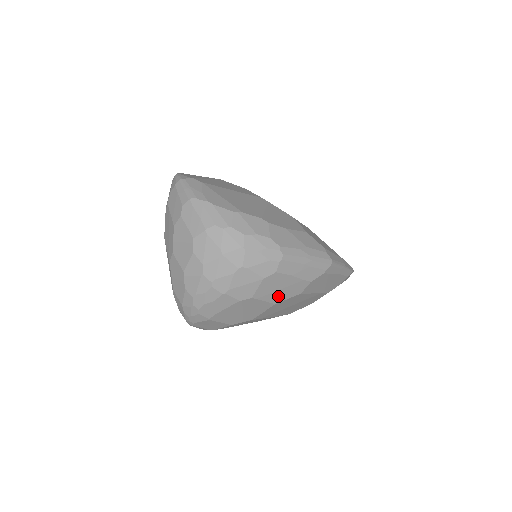
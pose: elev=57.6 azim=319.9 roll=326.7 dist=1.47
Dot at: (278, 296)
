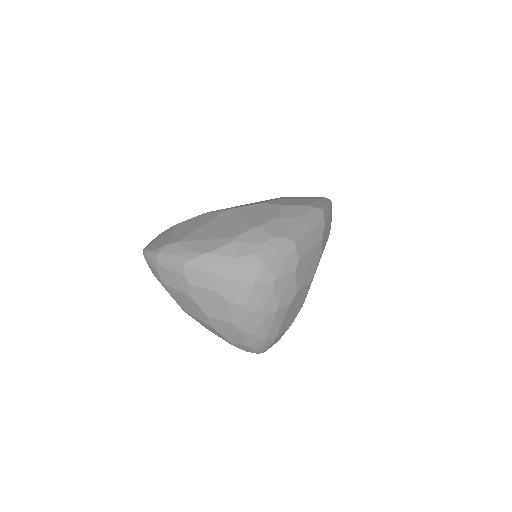
Dot at: (310, 273)
